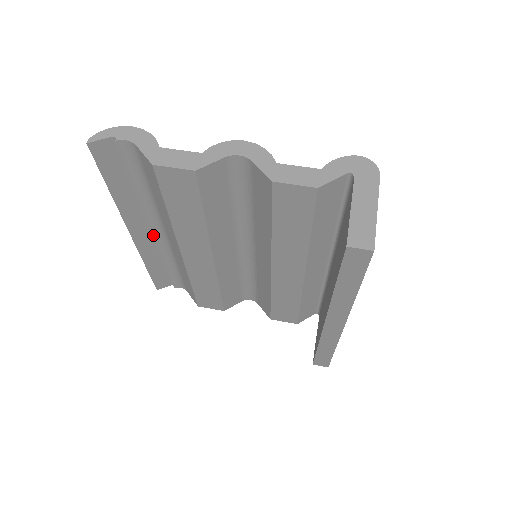
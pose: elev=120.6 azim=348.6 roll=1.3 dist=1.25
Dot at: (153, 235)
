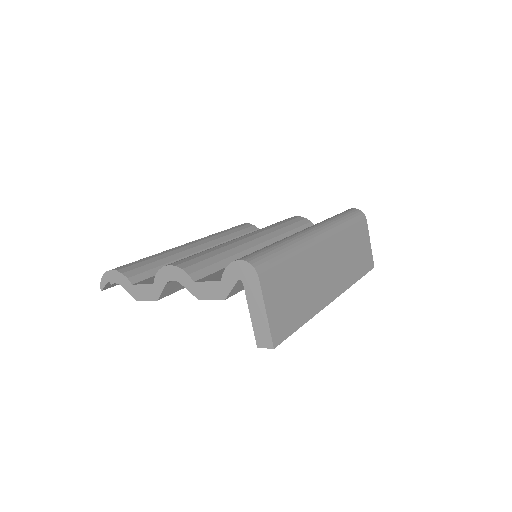
Dot at: occluded
